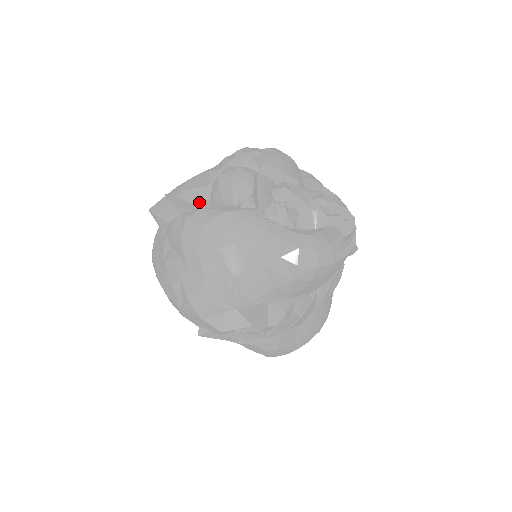
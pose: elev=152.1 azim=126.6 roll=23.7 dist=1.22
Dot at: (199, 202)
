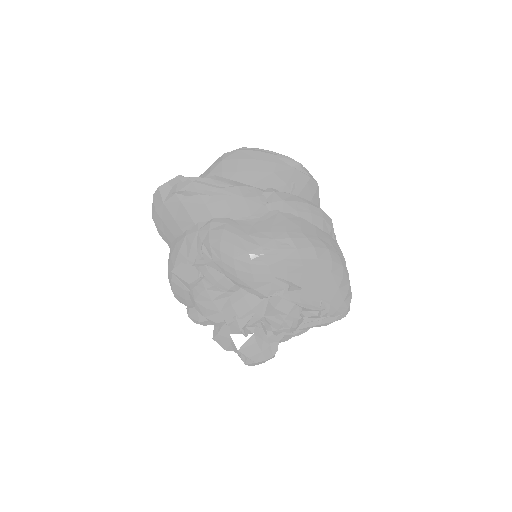
Dot at: occluded
